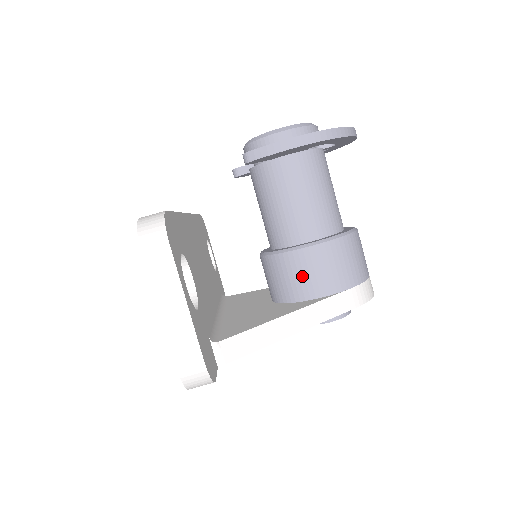
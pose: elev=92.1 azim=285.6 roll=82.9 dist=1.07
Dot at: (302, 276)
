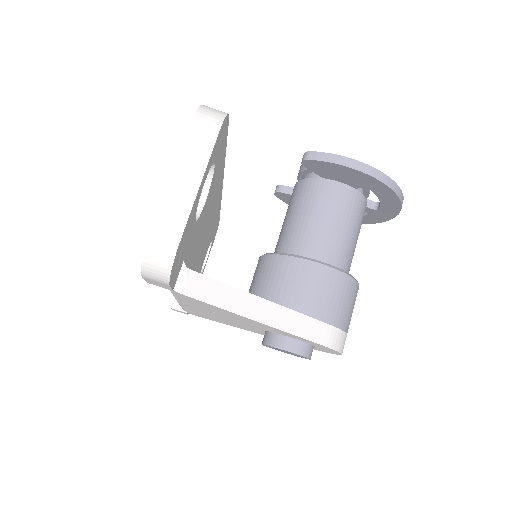
Dot at: (292, 284)
